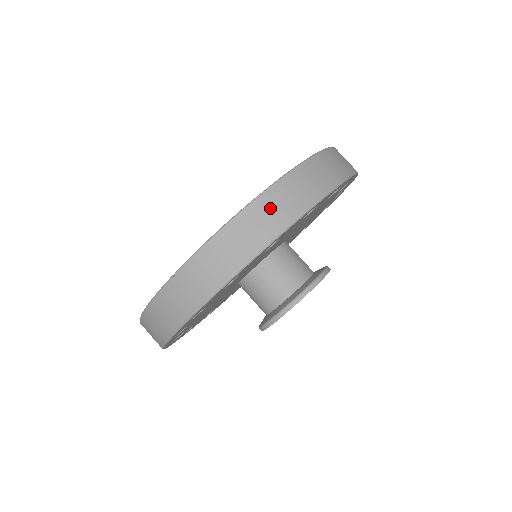
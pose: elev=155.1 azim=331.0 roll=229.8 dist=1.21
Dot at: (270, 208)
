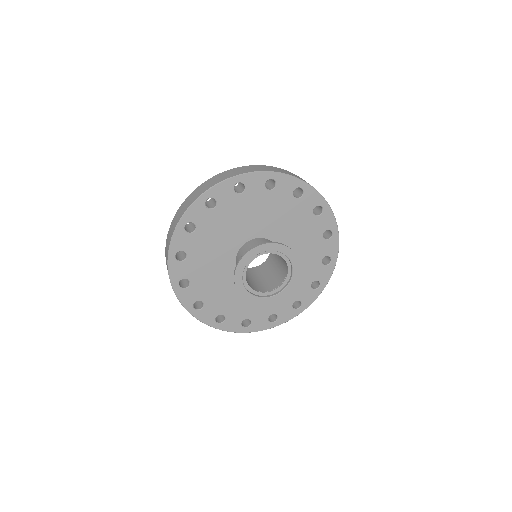
Dot at: (209, 183)
